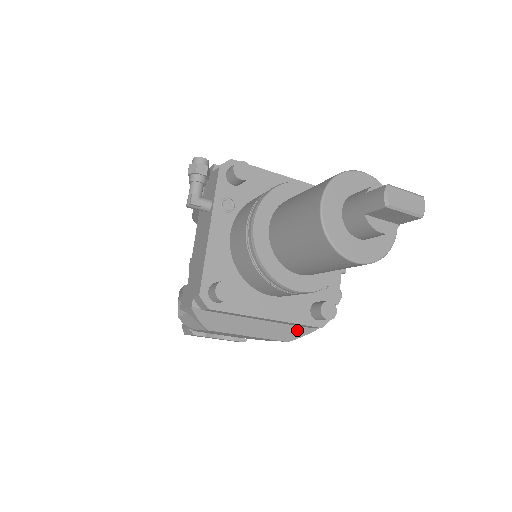
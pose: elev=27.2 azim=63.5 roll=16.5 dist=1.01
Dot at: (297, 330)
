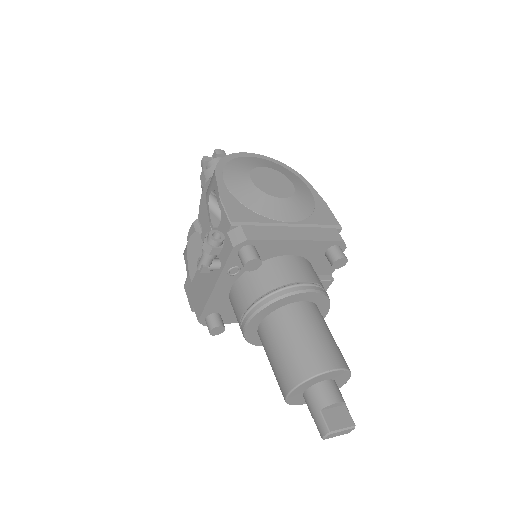
Dot at: occluded
